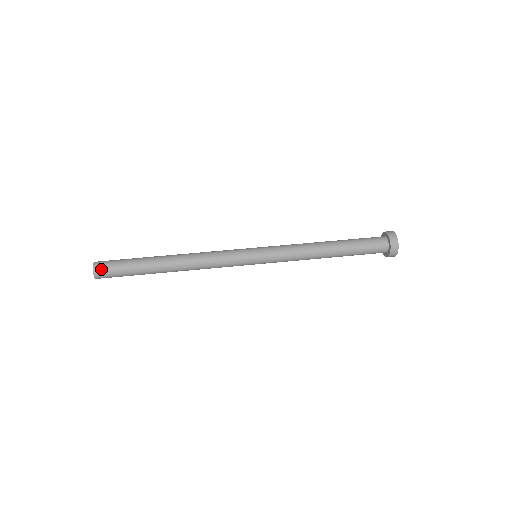
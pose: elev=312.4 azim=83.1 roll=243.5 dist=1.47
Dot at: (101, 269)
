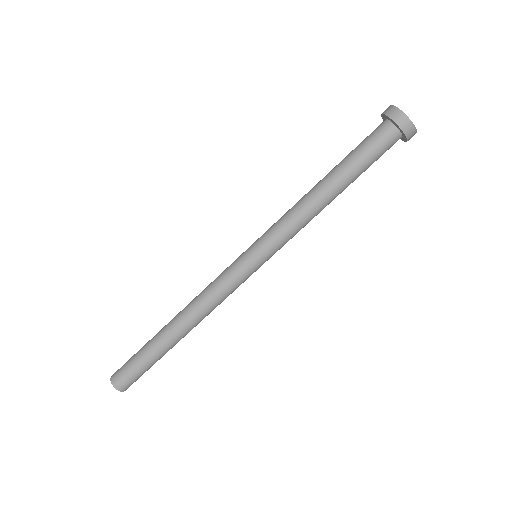
Dot at: (122, 383)
